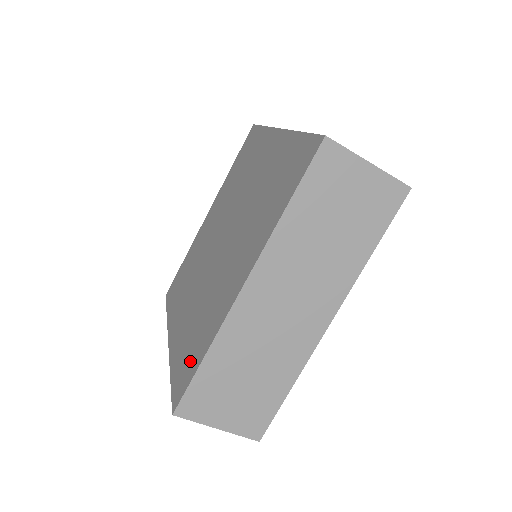
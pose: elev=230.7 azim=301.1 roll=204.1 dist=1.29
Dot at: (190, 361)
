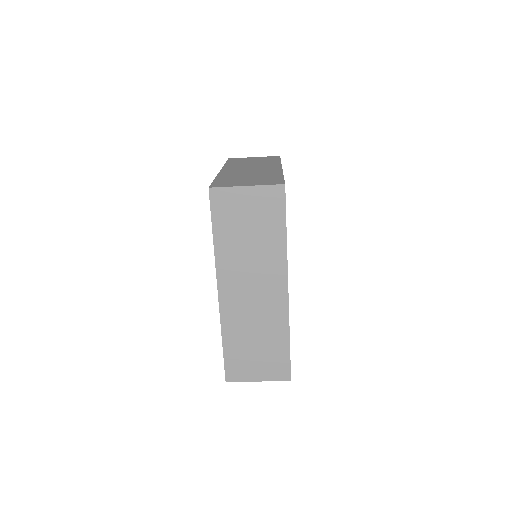
Dot at: occluded
